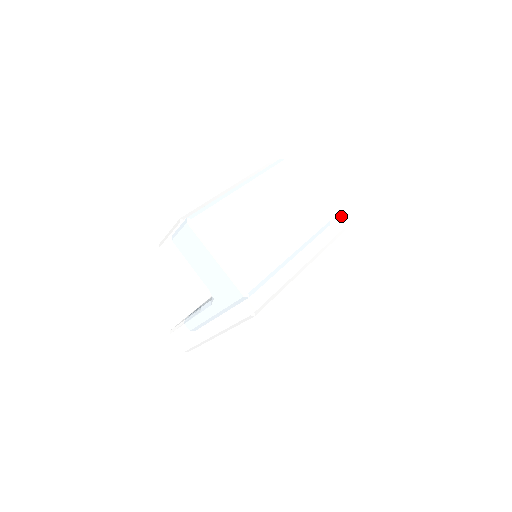
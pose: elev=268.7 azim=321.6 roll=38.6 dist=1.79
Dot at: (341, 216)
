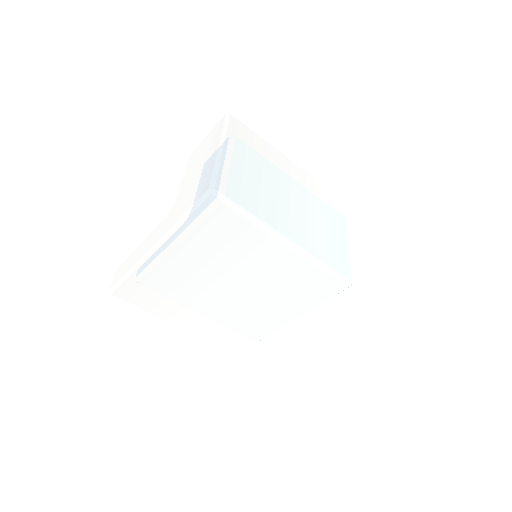
Dot at: (366, 279)
